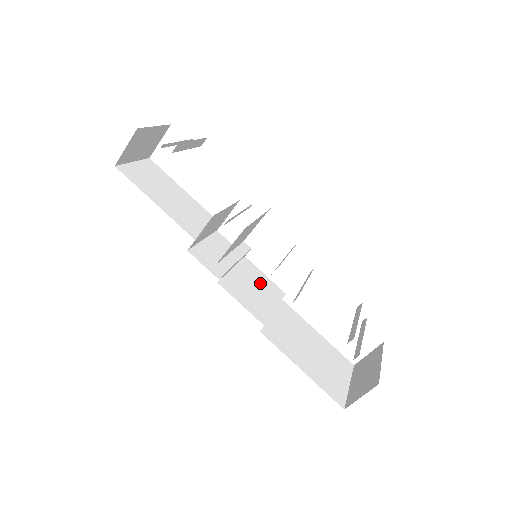
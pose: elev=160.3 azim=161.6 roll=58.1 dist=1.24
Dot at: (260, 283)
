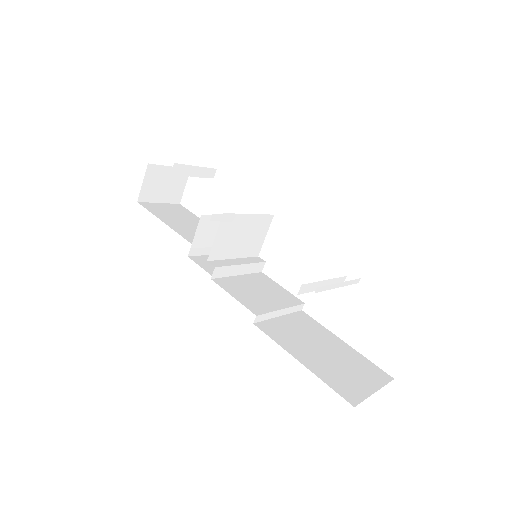
Dot at: (271, 290)
